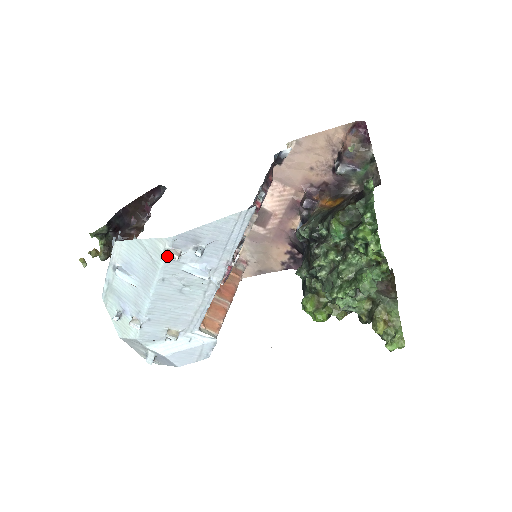
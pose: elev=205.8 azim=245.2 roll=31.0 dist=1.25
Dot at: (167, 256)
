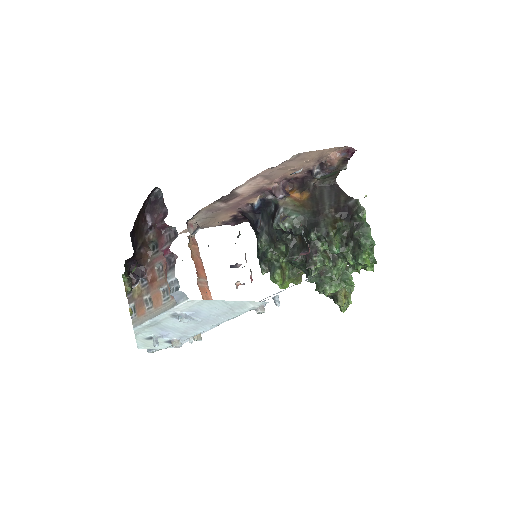
Dot at: occluded
